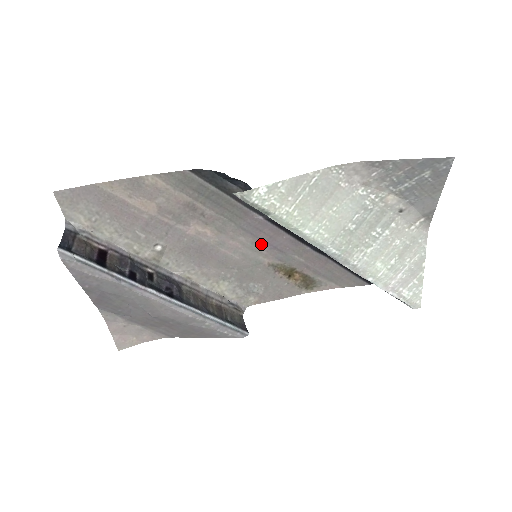
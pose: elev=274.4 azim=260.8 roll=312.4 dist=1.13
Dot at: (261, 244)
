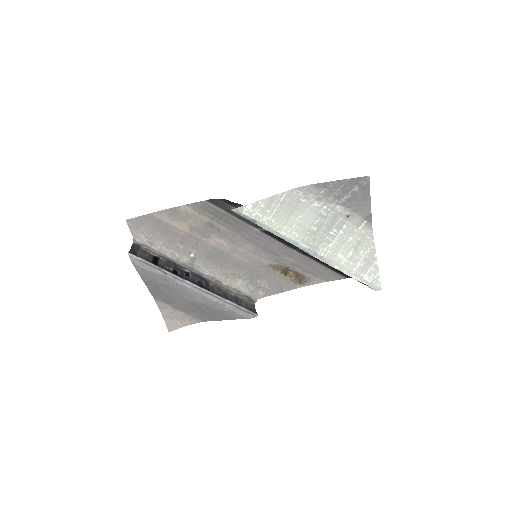
Dot at: (261, 250)
